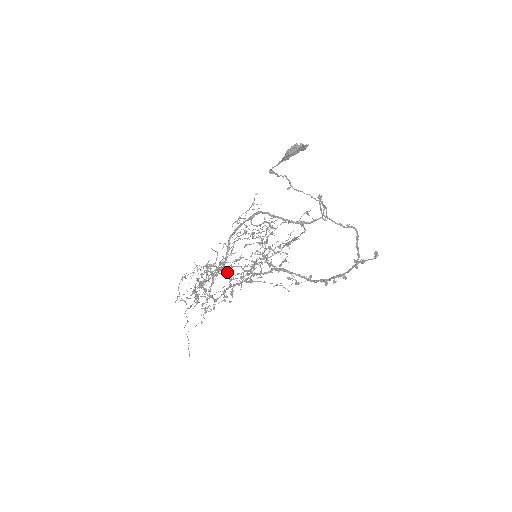
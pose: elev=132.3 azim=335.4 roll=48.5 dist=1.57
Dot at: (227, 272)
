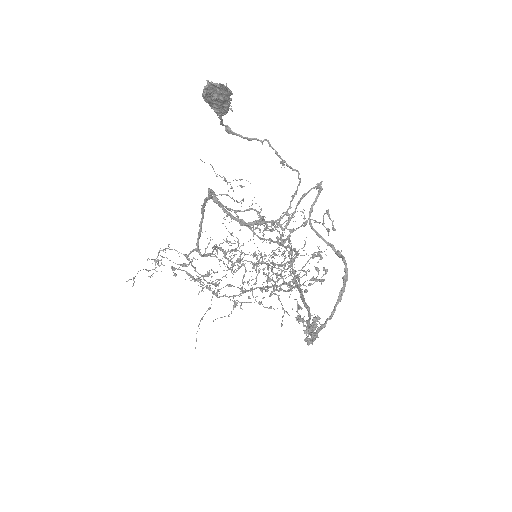
Dot at: (256, 267)
